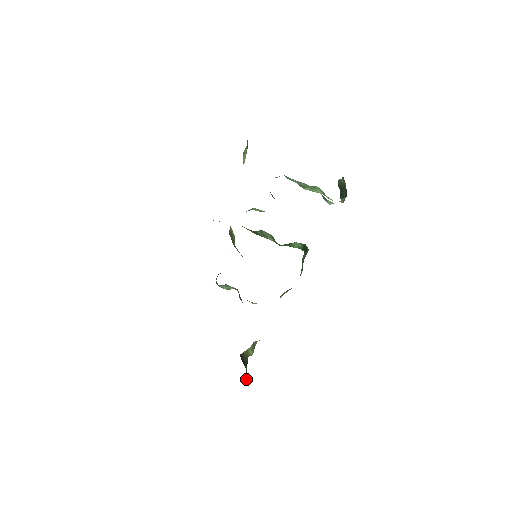
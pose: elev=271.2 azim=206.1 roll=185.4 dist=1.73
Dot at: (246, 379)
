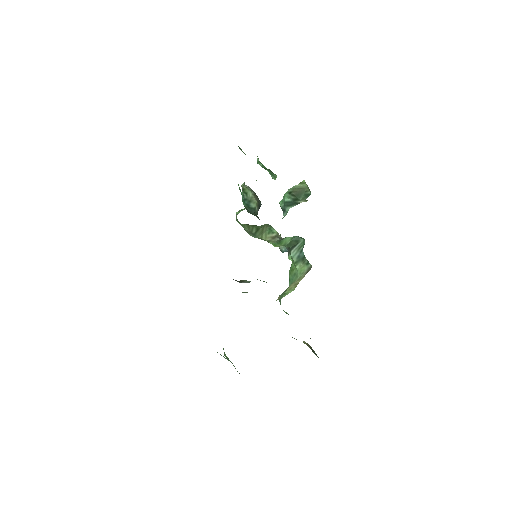
Dot at: occluded
